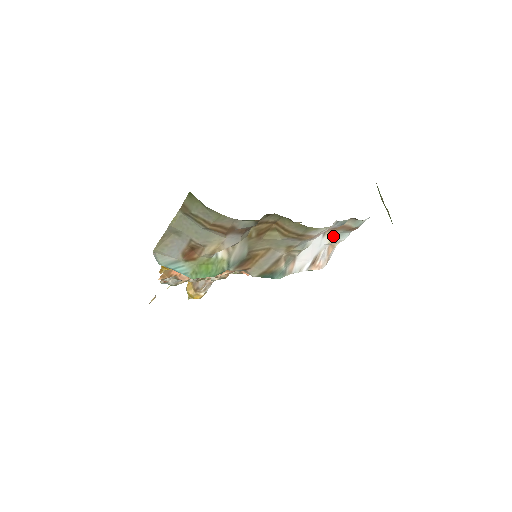
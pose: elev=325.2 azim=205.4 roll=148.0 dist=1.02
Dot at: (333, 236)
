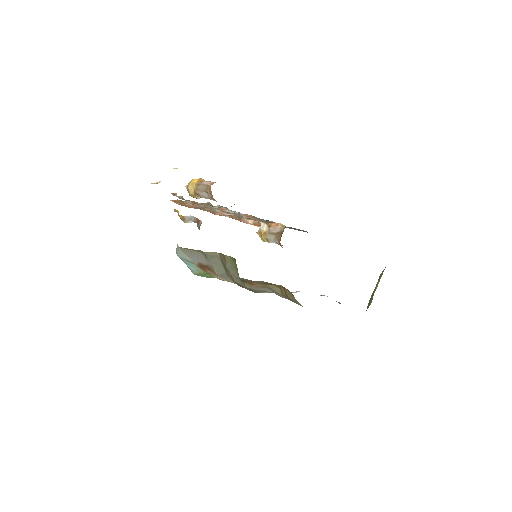
Dot at: occluded
